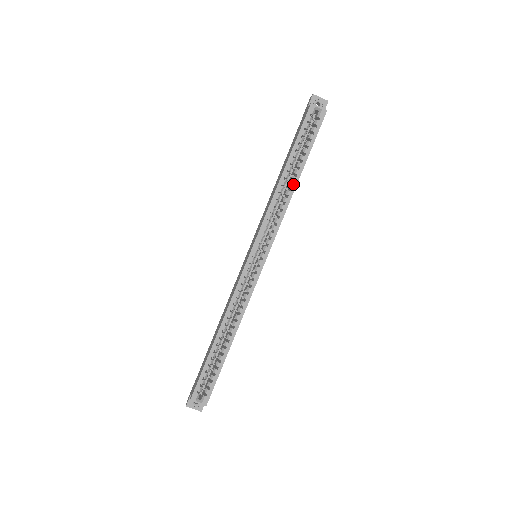
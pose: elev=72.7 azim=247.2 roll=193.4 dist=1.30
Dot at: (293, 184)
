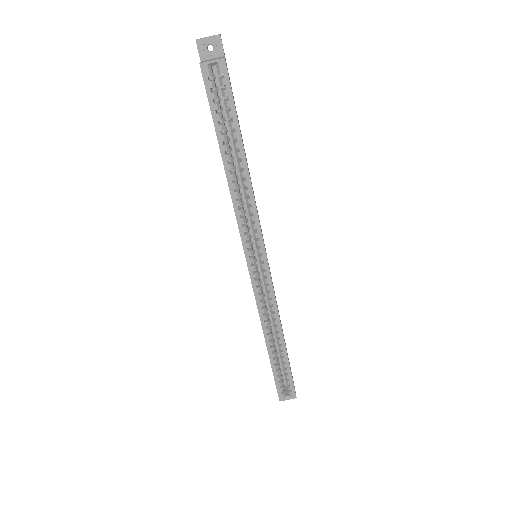
Dot at: (244, 171)
